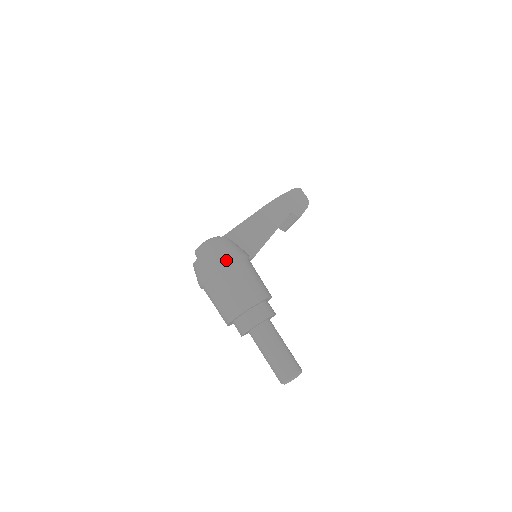
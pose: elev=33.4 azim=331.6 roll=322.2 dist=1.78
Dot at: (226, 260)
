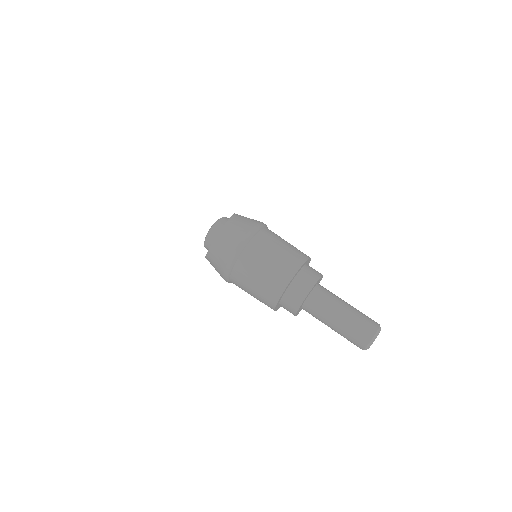
Dot at: (258, 222)
